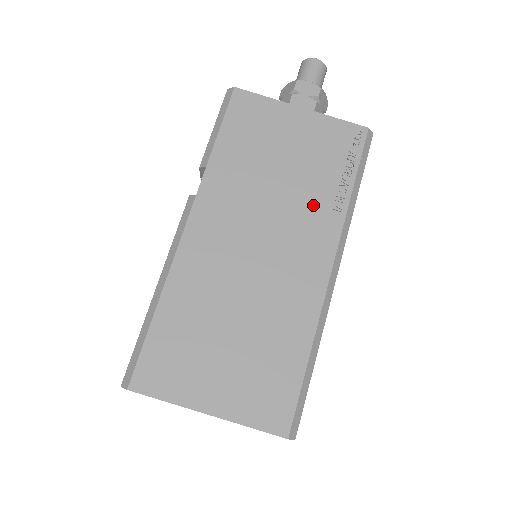
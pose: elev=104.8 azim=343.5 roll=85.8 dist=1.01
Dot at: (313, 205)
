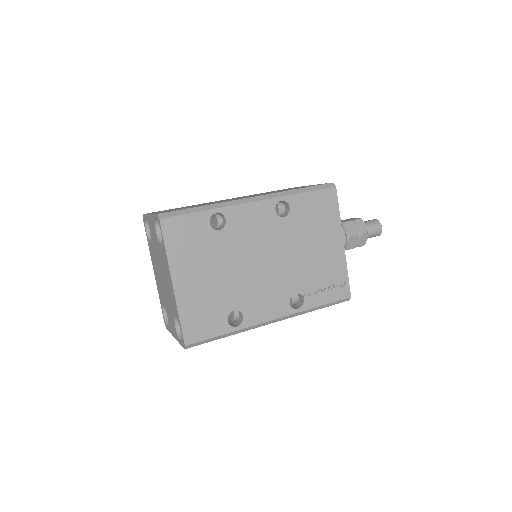
Dot at: (274, 192)
